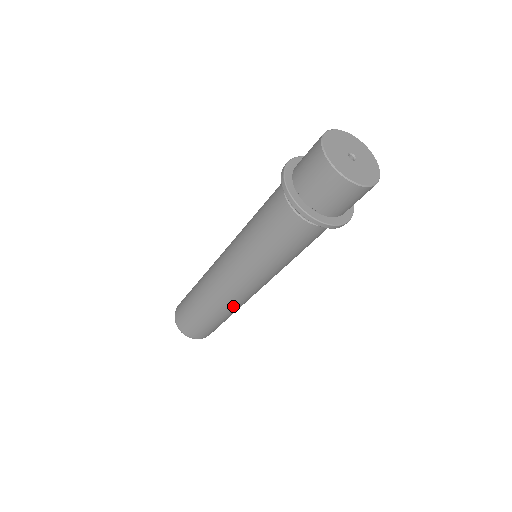
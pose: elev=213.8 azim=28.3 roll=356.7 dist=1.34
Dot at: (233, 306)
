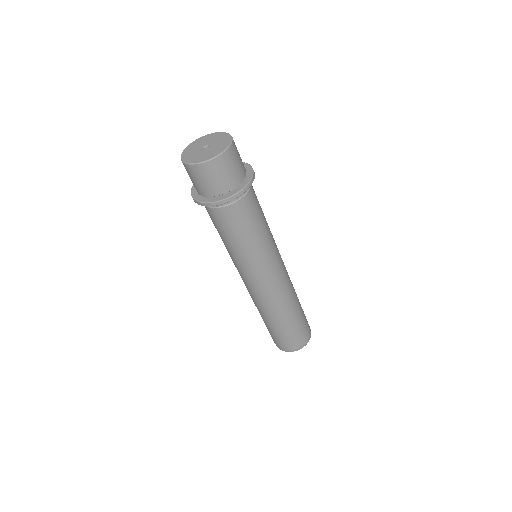
Dot at: (263, 306)
